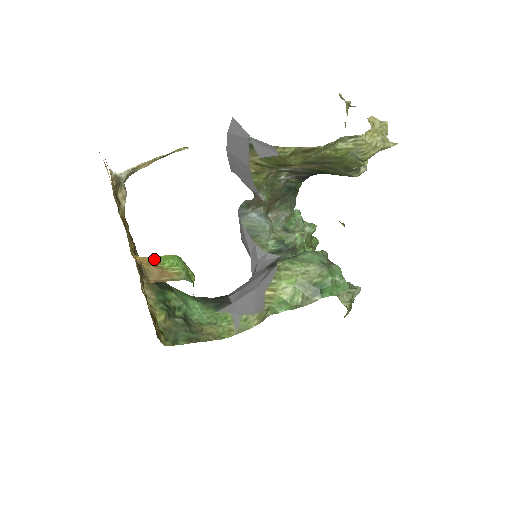
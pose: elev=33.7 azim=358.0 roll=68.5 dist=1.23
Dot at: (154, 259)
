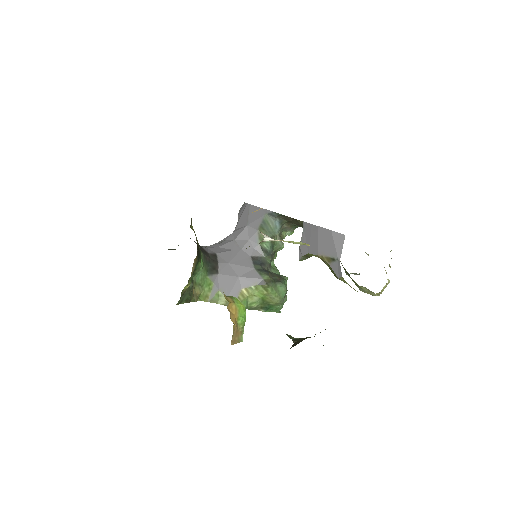
Dot at: (236, 310)
